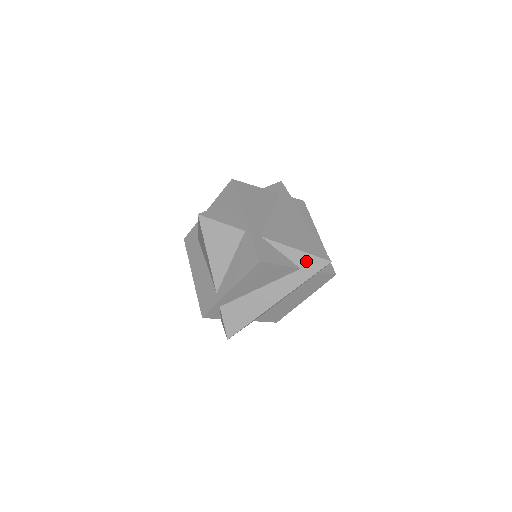
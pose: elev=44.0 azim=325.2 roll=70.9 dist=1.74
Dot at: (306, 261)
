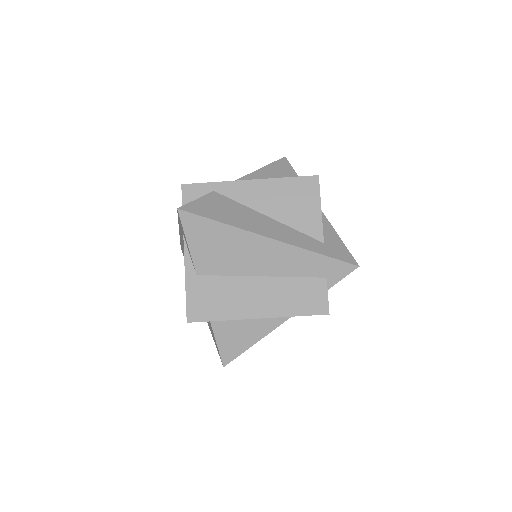
Dot at: (335, 245)
